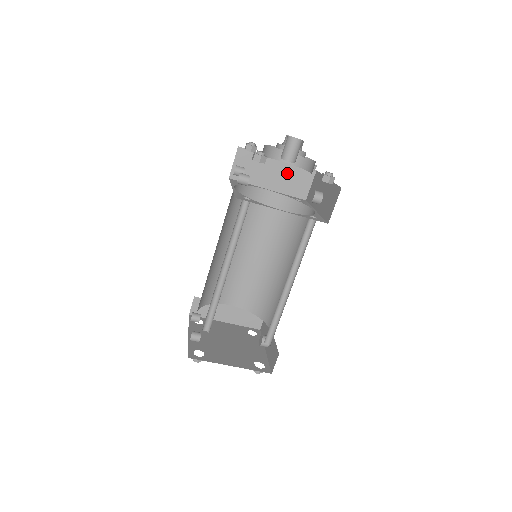
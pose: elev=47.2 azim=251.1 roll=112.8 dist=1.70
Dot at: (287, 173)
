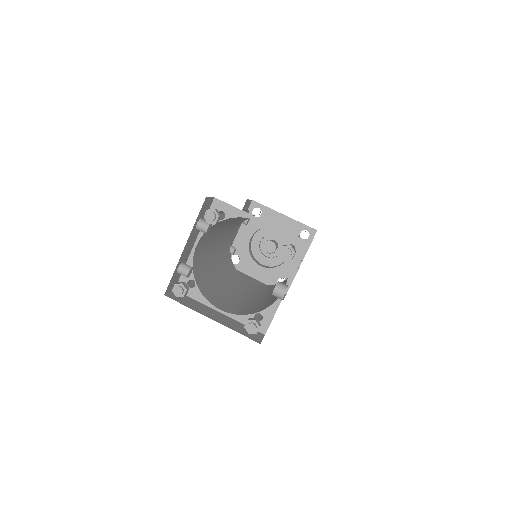
Dot at: occluded
